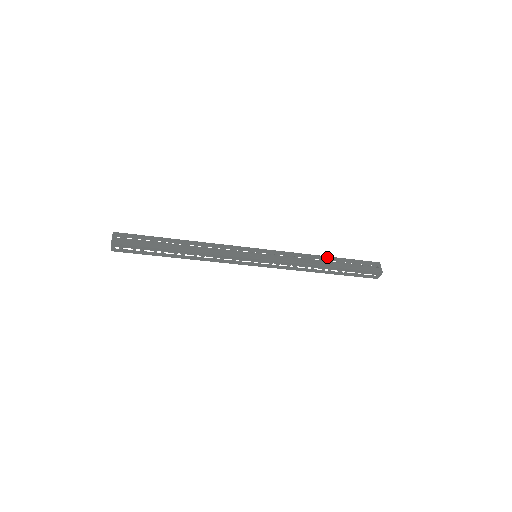
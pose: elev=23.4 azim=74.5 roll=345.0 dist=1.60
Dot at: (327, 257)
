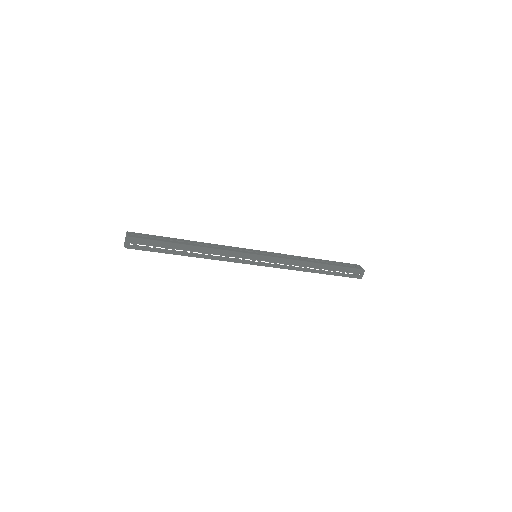
Dot at: (316, 259)
